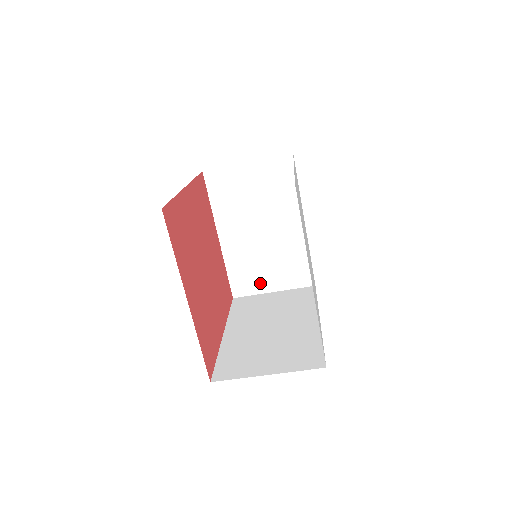
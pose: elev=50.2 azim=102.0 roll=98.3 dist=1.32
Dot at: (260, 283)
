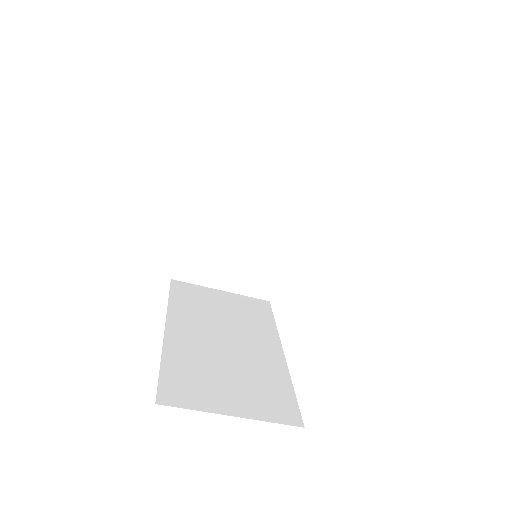
Dot at: (212, 275)
